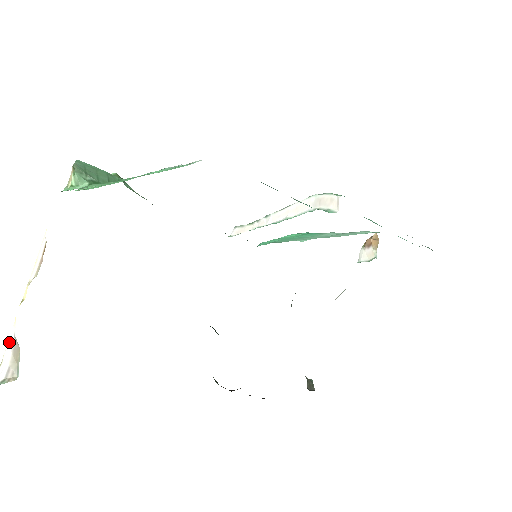
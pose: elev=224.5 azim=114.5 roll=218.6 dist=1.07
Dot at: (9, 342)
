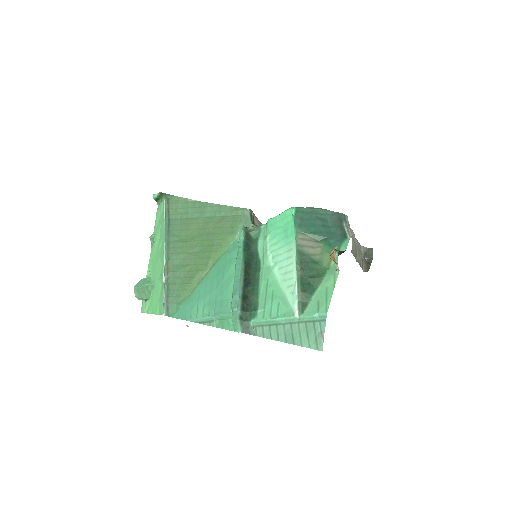
Dot at: occluded
